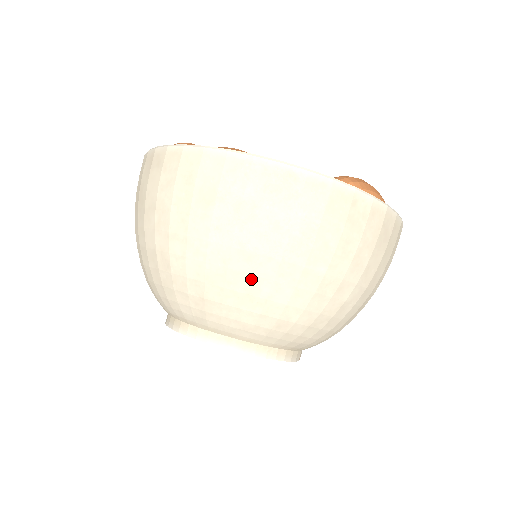
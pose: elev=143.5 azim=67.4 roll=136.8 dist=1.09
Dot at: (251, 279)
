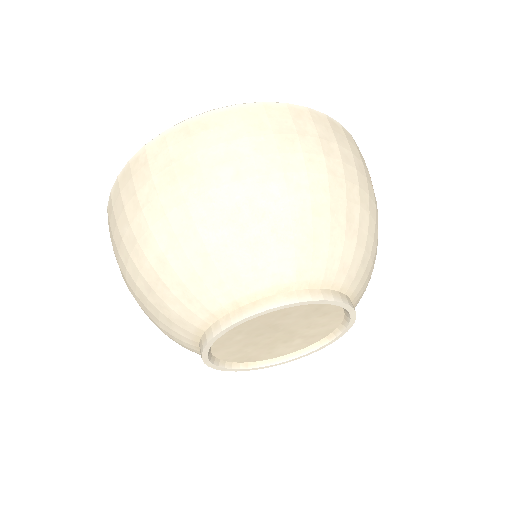
Dot at: (347, 205)
